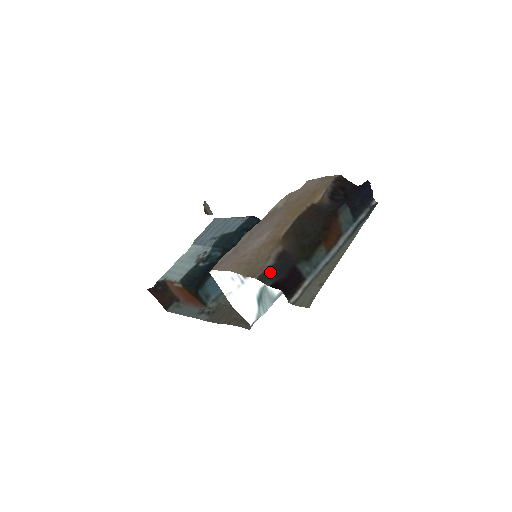
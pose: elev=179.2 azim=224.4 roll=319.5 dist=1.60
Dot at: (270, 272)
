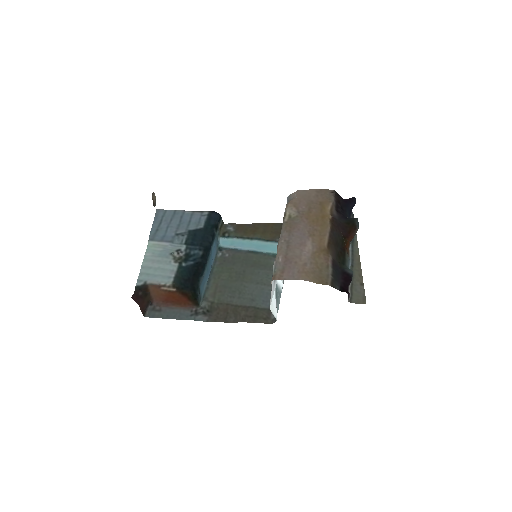
Dot at: (334, 278)
